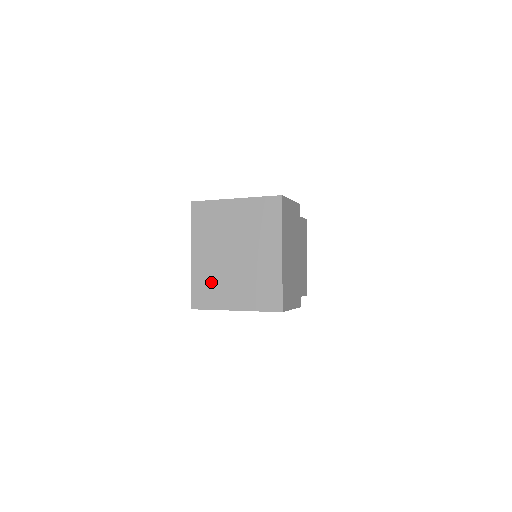
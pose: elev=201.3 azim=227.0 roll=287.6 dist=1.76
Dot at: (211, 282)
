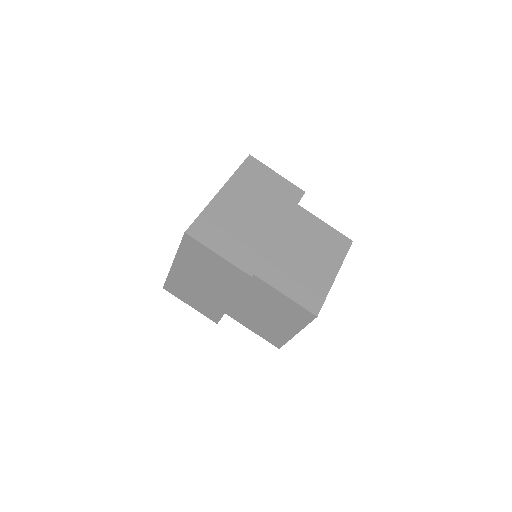
Dot at: occluded
